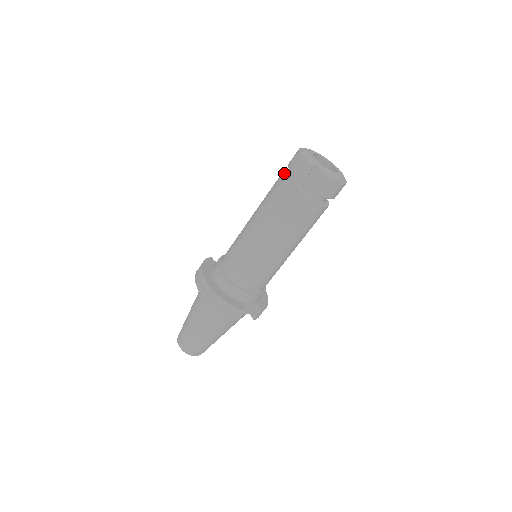
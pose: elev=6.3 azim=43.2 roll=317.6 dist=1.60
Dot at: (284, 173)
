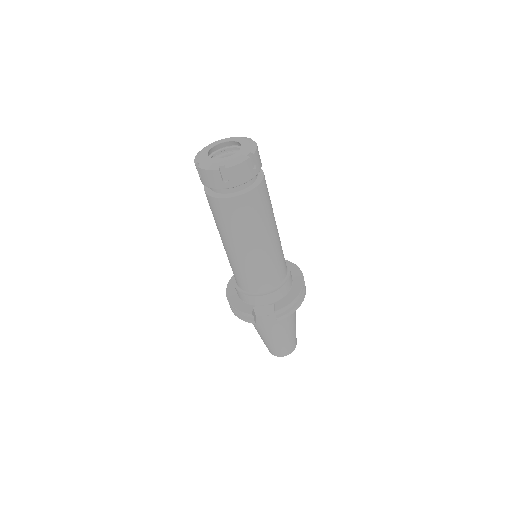
Dot at: occluded
